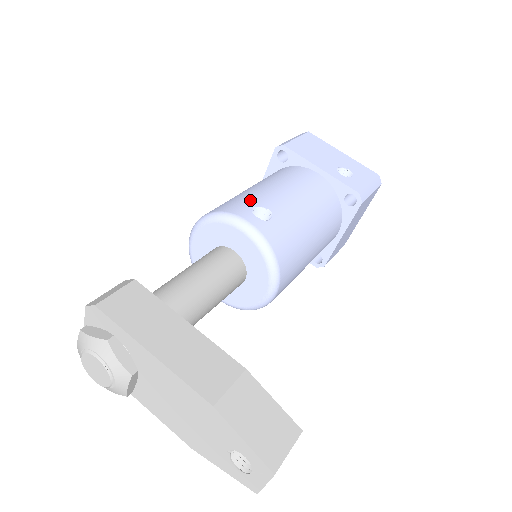
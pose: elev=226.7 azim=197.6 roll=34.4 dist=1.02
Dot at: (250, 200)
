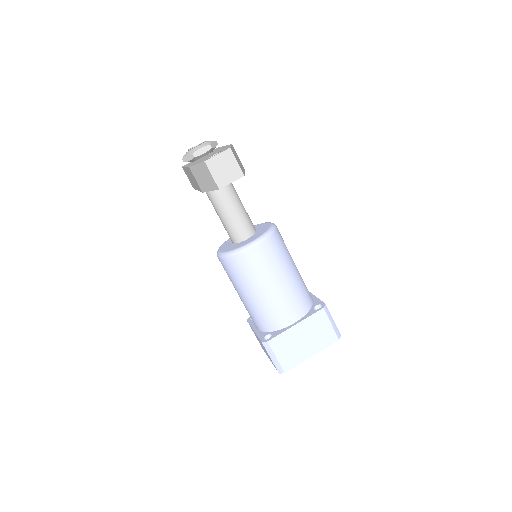
Dot at: occluded
